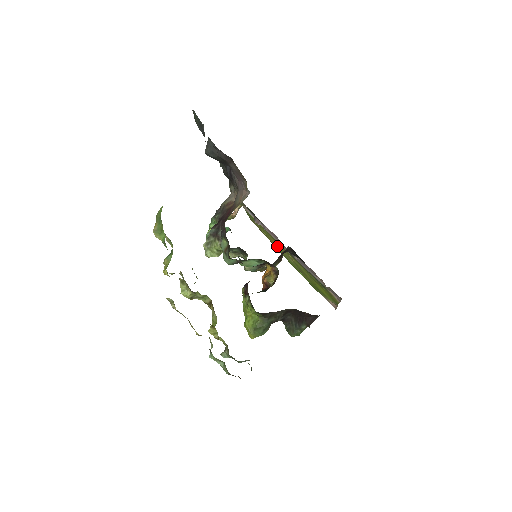
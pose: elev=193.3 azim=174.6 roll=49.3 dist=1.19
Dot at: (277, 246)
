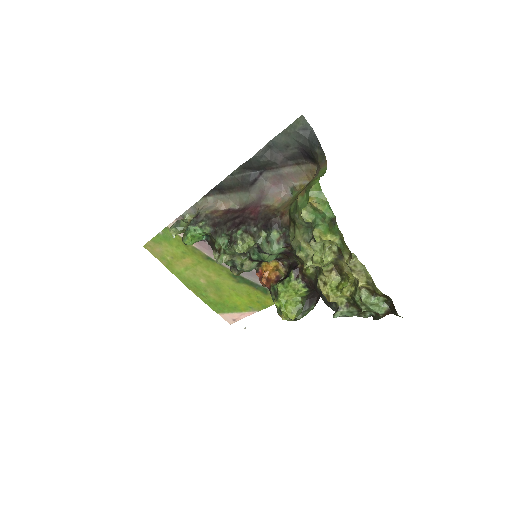
Dot at: (185, 268)
